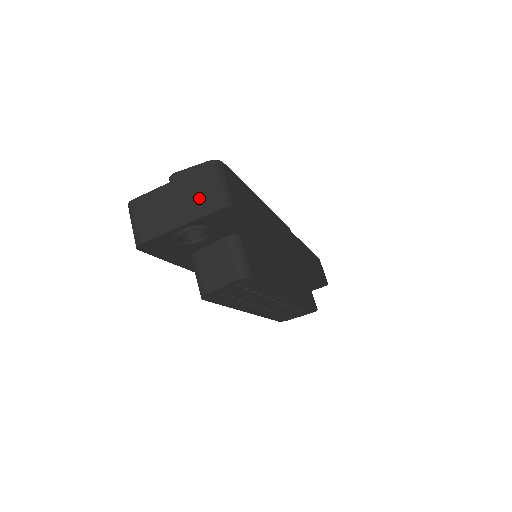
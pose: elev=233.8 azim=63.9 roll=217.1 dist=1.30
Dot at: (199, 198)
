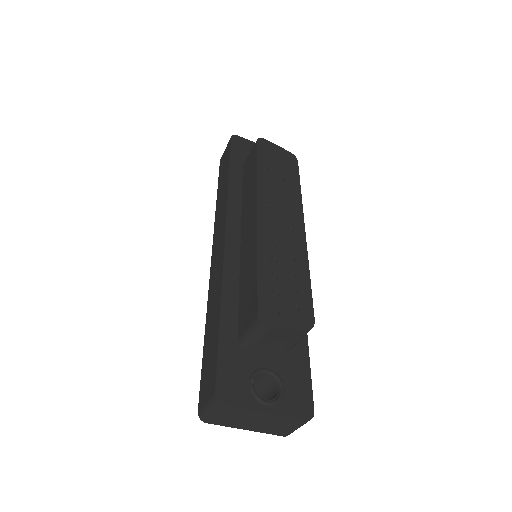
Dot at: (277, 428)
